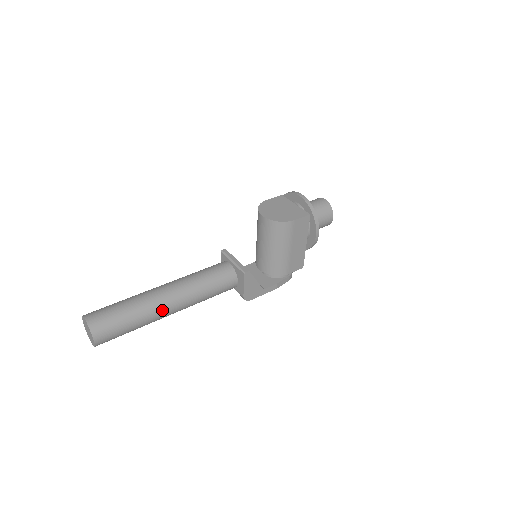
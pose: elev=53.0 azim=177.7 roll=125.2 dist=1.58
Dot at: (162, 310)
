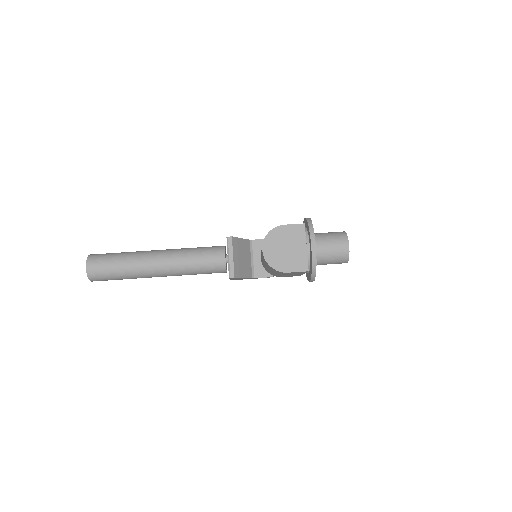
Dot at: (150, 277)
